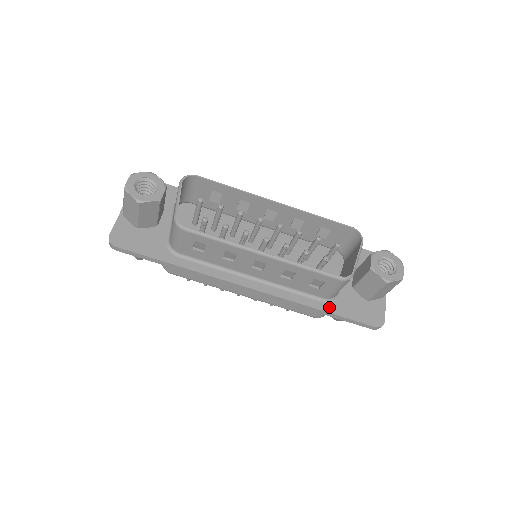
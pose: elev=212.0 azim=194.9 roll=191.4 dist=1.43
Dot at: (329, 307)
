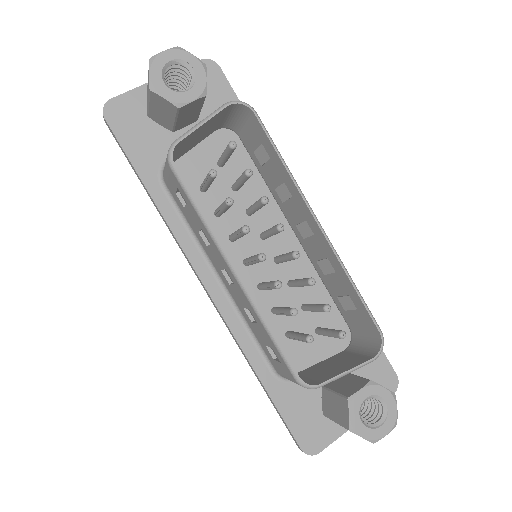
Dot at: (272, 383)
